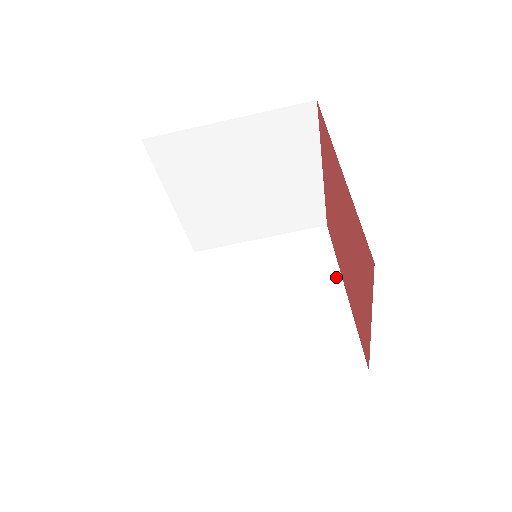
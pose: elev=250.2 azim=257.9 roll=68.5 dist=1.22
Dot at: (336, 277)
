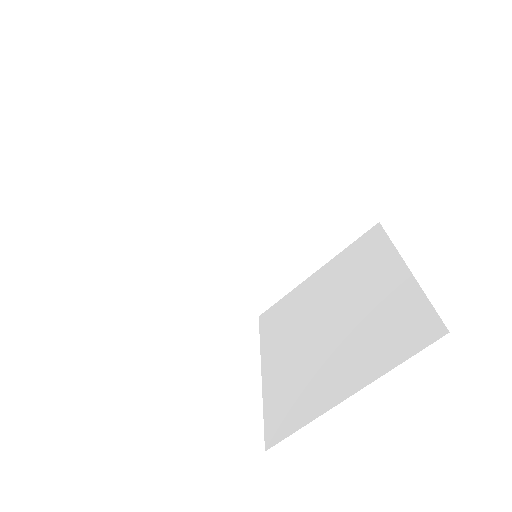
Dot at: (302, 147)
